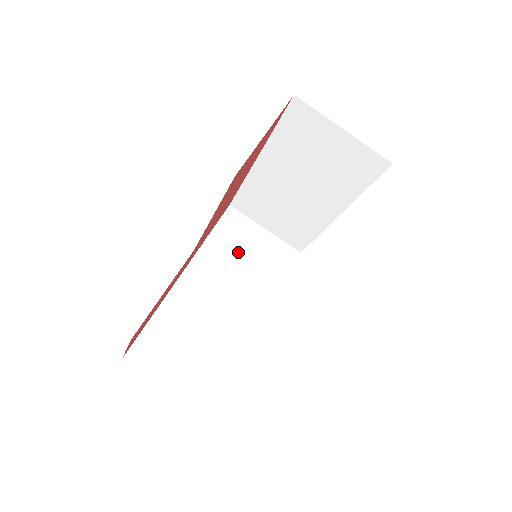
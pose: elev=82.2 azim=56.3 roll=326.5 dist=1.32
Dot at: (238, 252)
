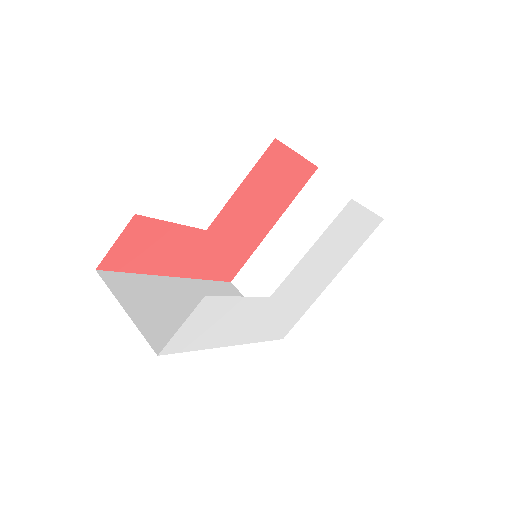
Dot at: occluded
